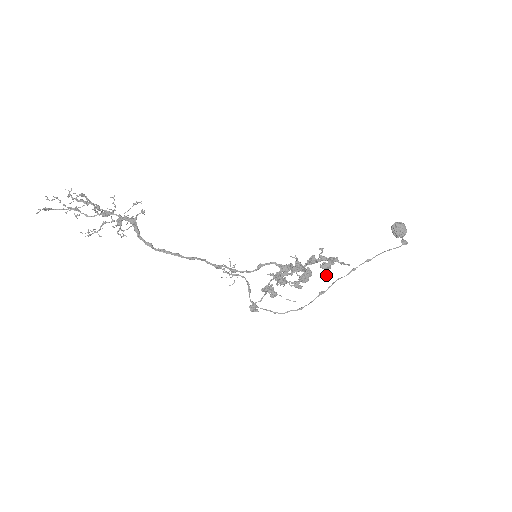
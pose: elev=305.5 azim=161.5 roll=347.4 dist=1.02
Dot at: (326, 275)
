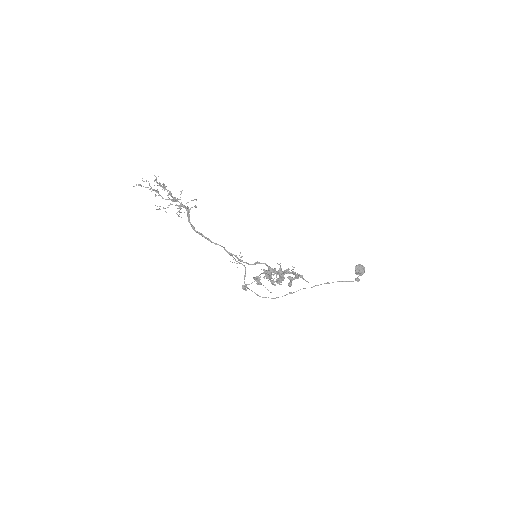
Dot at: (290, 284)
